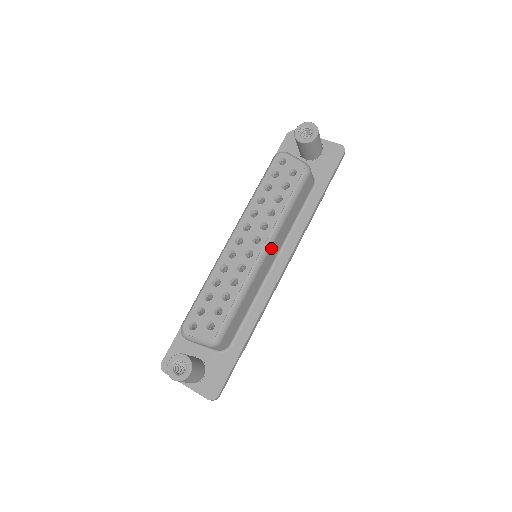
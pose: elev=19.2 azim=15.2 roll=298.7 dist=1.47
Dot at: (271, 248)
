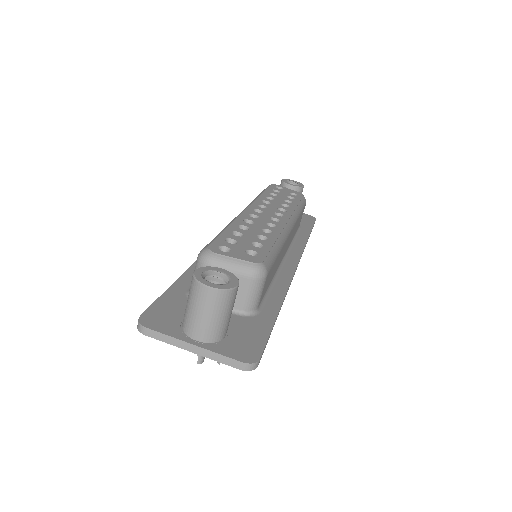
Dot at: (292, 230)
